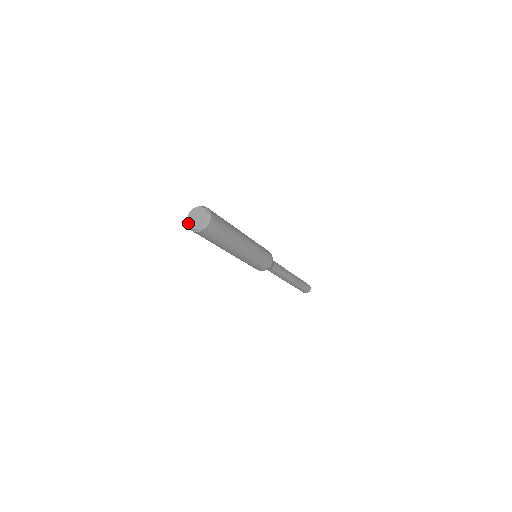
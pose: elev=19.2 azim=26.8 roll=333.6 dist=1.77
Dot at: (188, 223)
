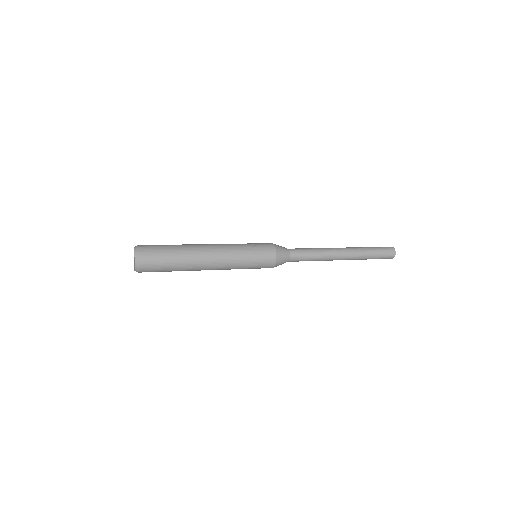
Dot at: occluded
